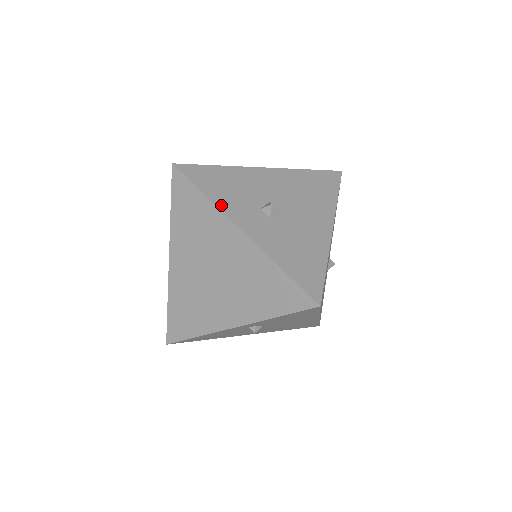
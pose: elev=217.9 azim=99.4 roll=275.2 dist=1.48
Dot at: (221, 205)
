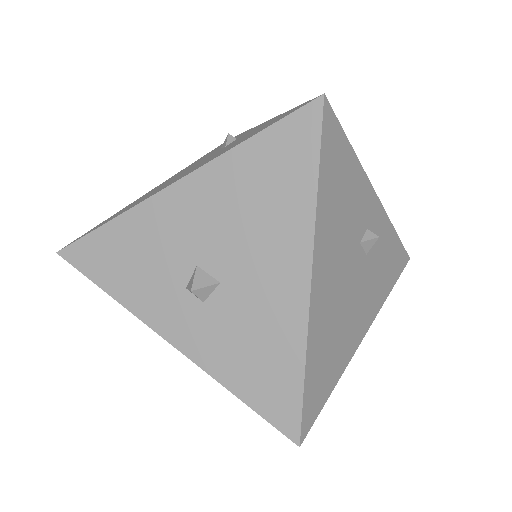
Dot at: (133, 306)
